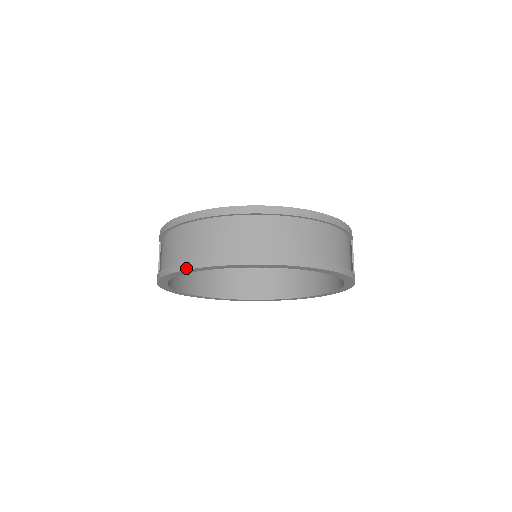
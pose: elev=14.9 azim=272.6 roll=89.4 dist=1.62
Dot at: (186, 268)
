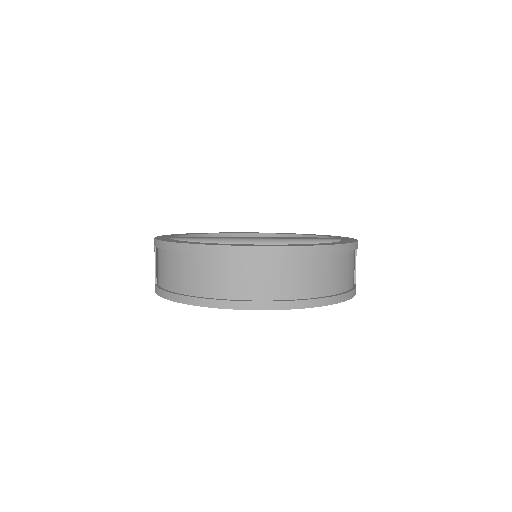
Dot at: (196, 304)
